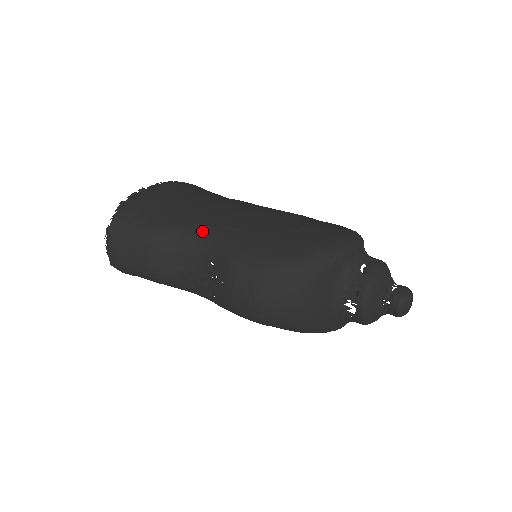
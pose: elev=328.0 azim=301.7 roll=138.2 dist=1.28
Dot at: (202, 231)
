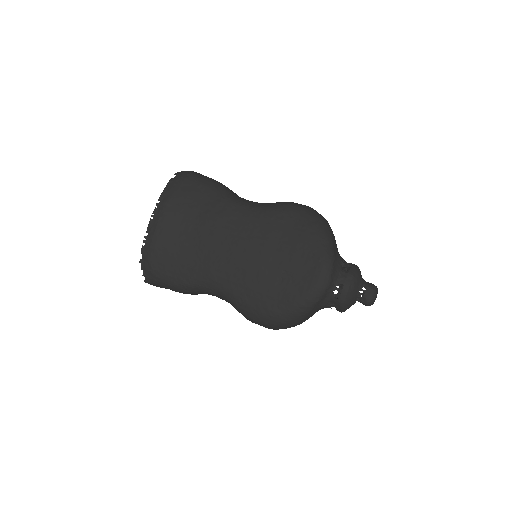
Dot at: (213, 287)
